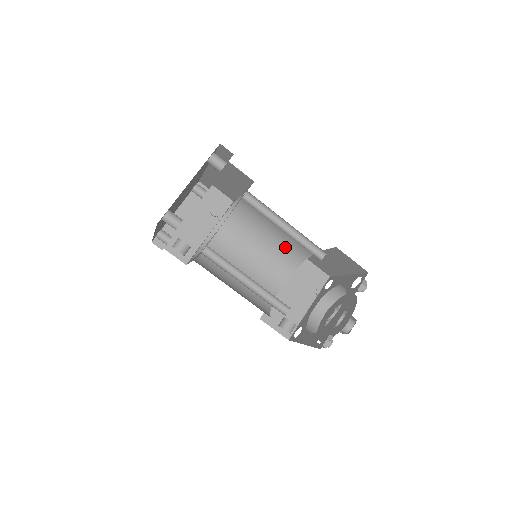
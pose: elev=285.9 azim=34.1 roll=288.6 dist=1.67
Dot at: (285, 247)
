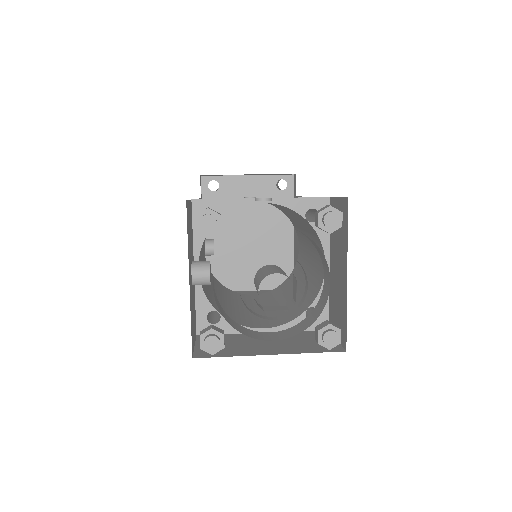
Dot at: occluded
